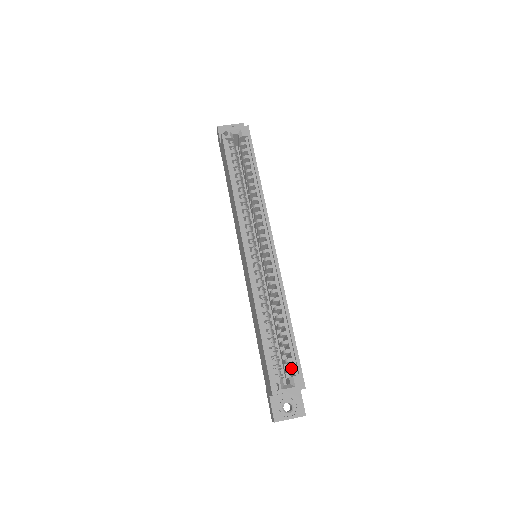
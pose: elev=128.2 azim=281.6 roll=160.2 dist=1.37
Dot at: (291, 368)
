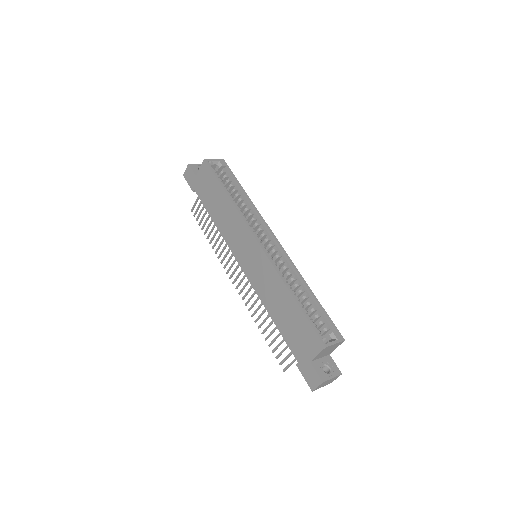
Dot at: (327, 328)
